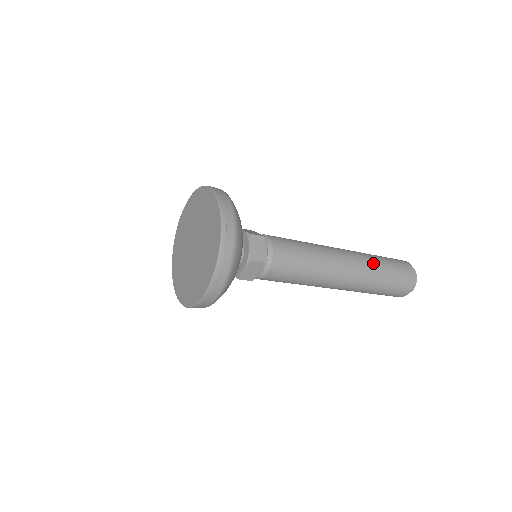
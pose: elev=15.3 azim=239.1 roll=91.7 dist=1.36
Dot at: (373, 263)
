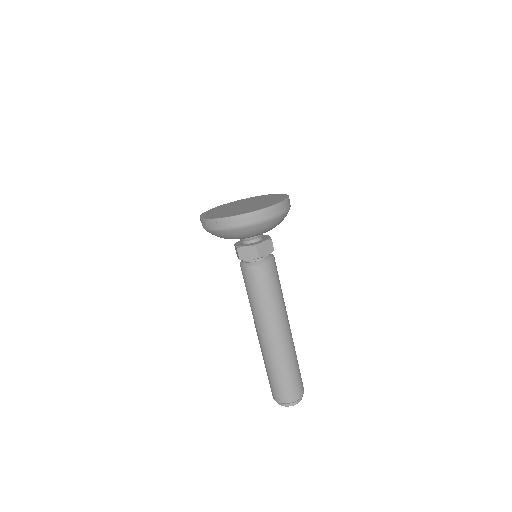
Dot at: occluded
